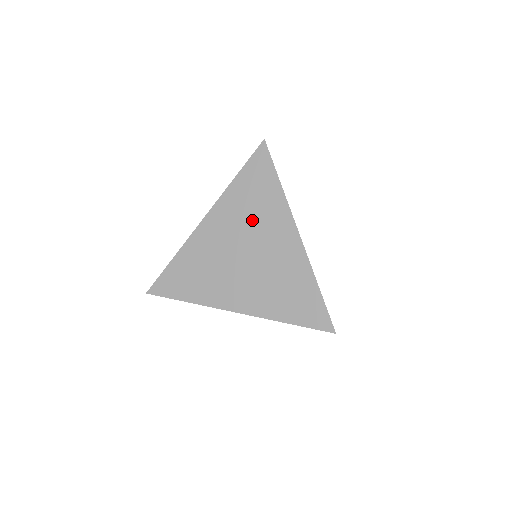
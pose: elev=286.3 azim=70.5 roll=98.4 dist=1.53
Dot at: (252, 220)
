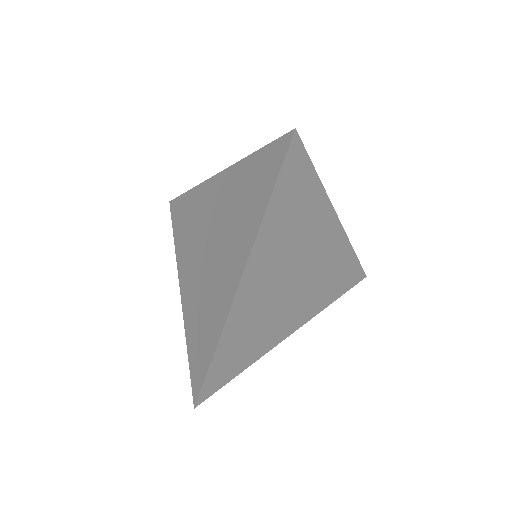
Dot at: (296, 240)
